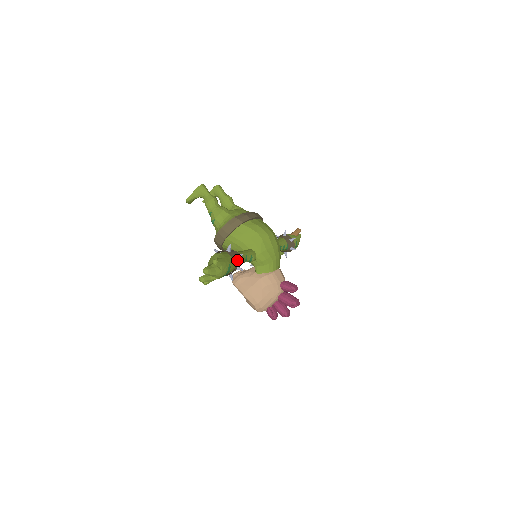
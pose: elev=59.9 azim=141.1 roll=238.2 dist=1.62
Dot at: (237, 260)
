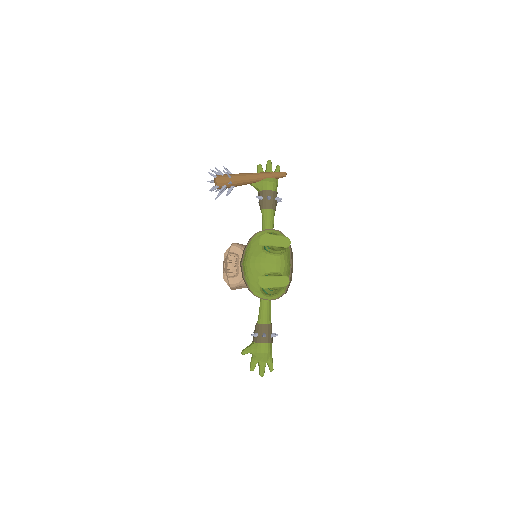
Dot at: occluded
